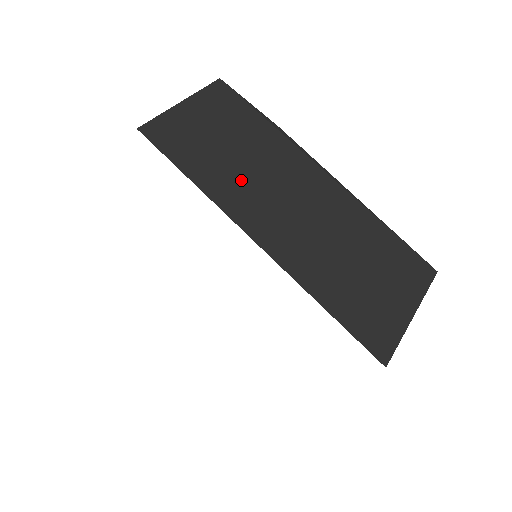
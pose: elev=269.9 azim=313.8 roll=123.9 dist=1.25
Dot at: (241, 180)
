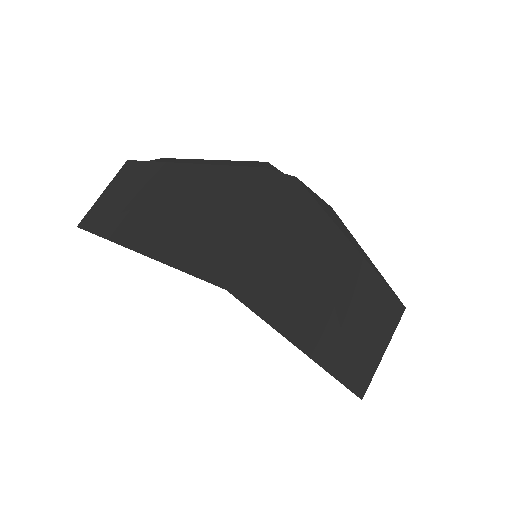
Dot at: (302, 300)
